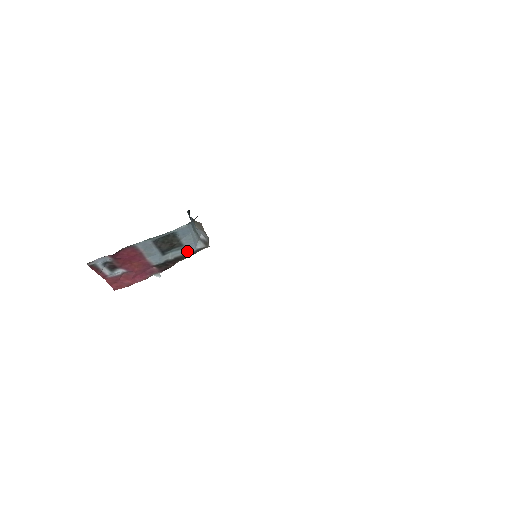
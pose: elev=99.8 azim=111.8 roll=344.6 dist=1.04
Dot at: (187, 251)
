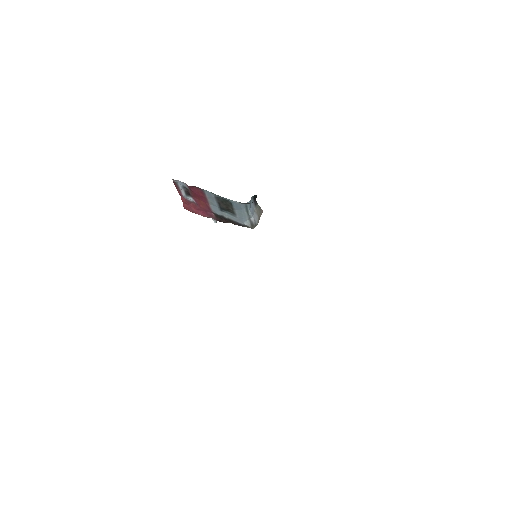
Dot at: (237, 220)
